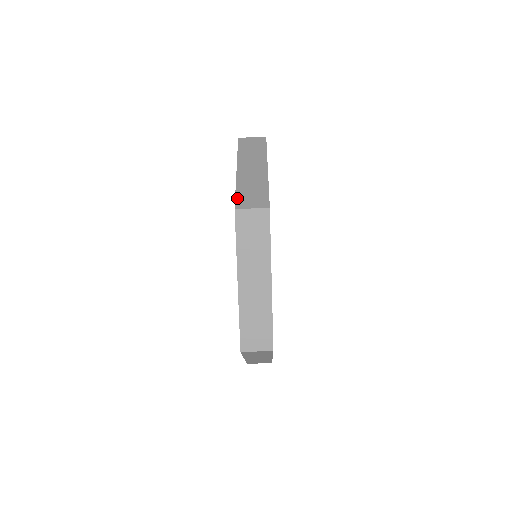
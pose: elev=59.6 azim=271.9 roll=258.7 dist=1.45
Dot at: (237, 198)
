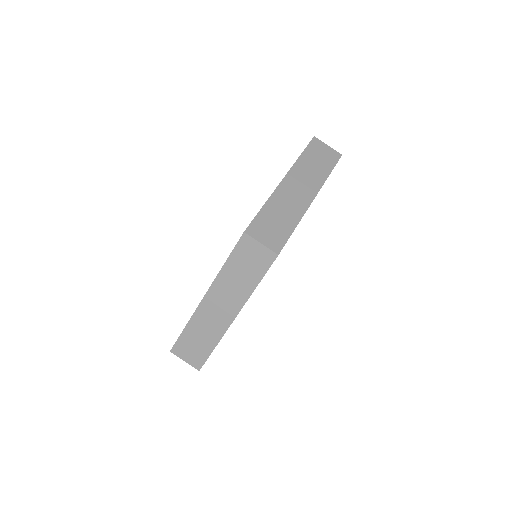
Dot at: (256, 219)
